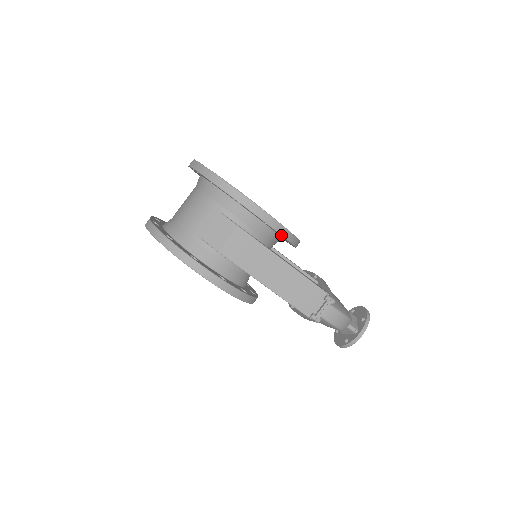
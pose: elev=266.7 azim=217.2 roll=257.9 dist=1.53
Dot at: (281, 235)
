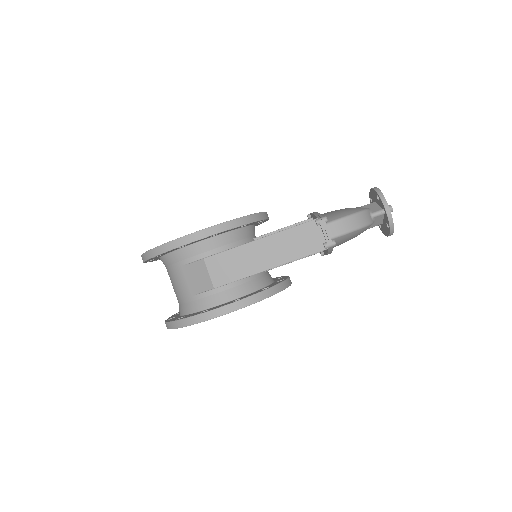
Dot at: (234, 228)
